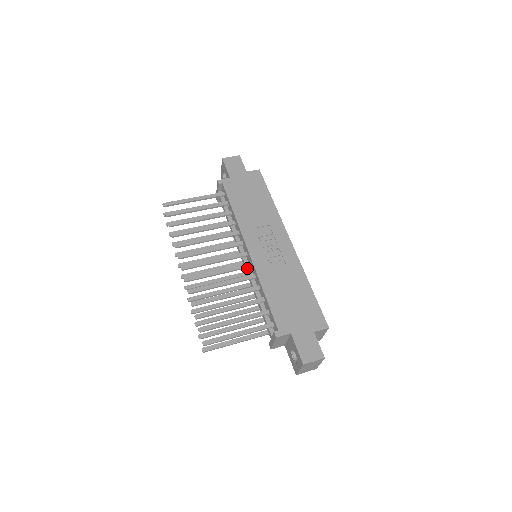
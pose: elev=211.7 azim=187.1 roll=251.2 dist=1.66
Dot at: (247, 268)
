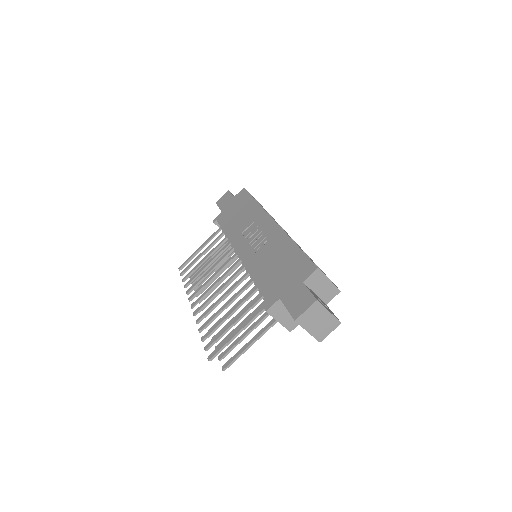
Dot at: occluded
